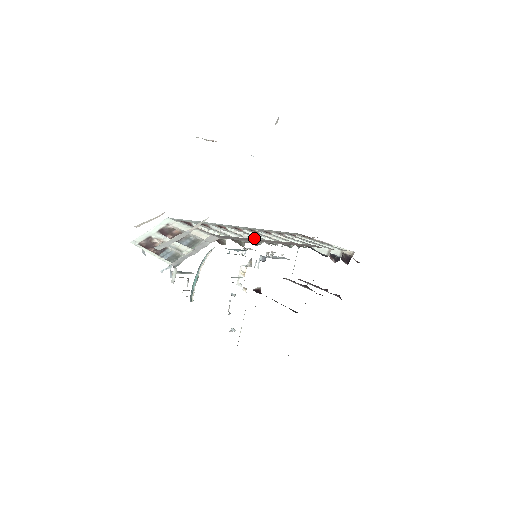
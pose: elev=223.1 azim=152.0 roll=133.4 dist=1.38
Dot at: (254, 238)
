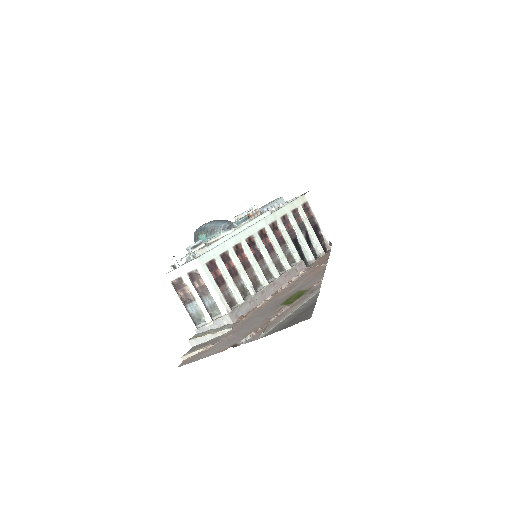
Dot at: (258, 275)
